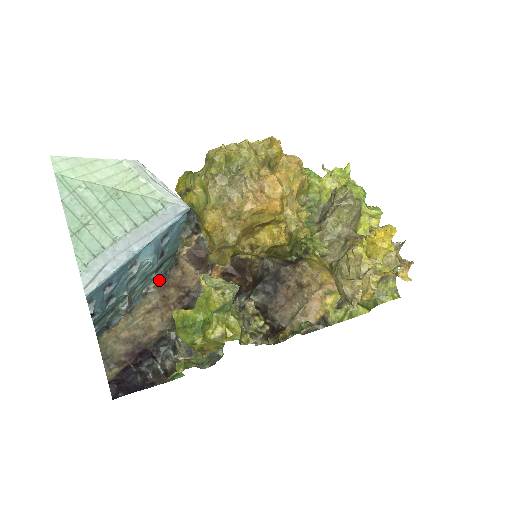
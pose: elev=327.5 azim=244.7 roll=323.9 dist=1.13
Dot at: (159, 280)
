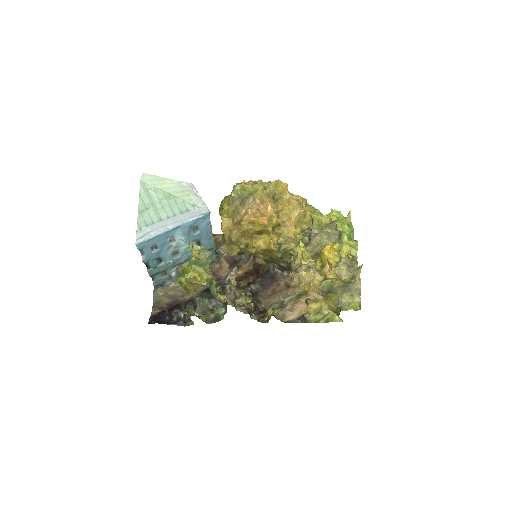
Dot at: occluded
